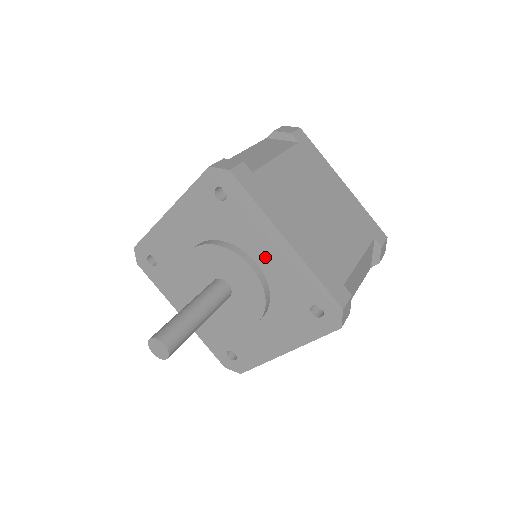
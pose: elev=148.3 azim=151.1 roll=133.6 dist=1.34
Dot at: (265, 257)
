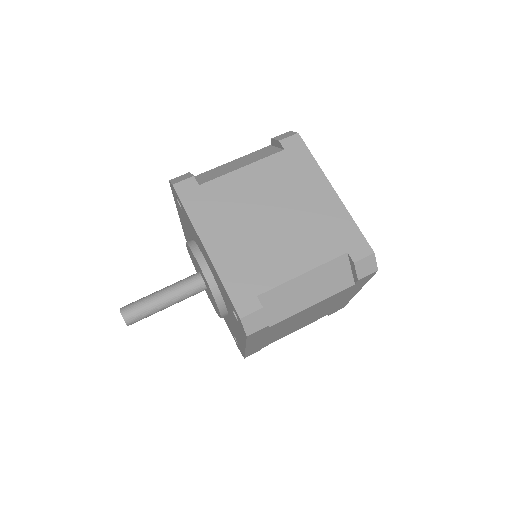
Dot at: (207, 260)
